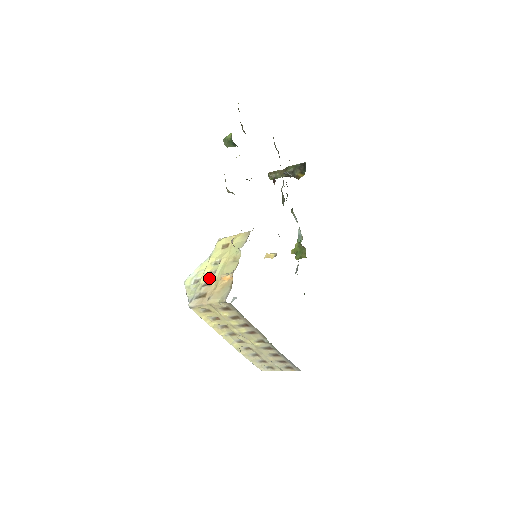
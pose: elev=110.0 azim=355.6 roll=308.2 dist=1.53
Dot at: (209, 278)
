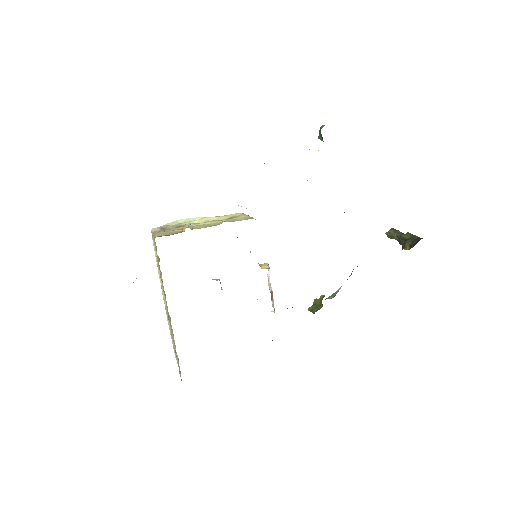
Dot at: occluded
